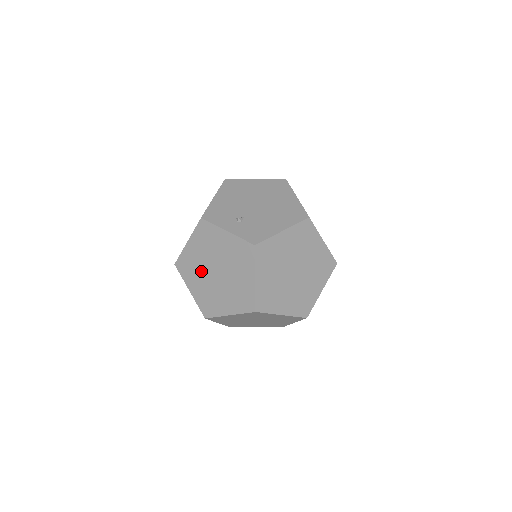
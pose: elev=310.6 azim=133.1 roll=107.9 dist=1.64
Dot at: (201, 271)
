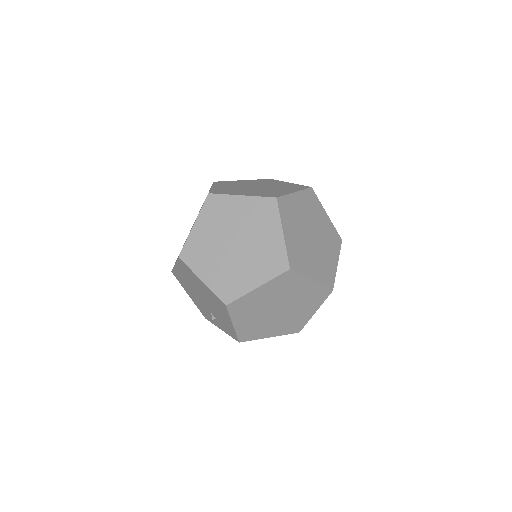
Dot at: (239, 185)
